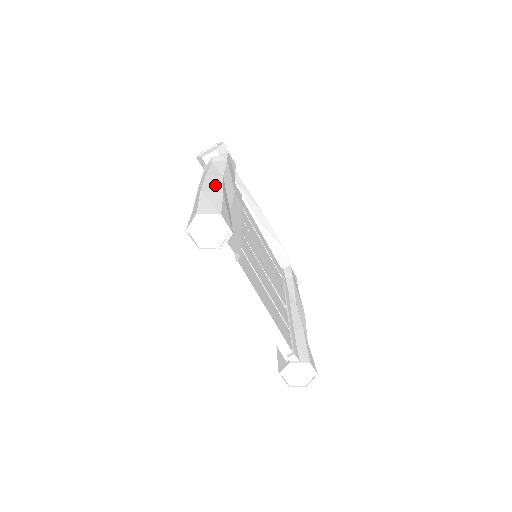
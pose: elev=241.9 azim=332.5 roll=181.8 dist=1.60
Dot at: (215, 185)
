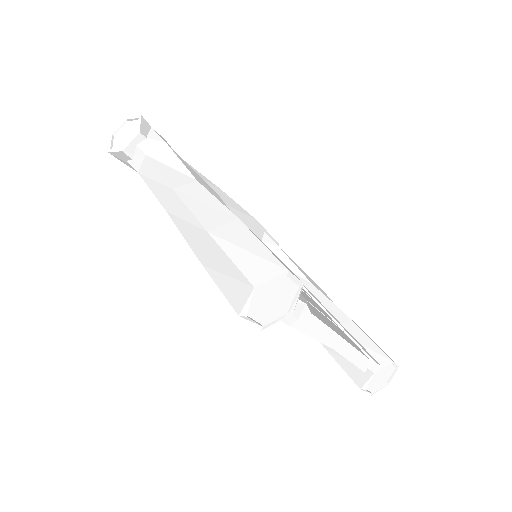
Dot at: (210, 207)
